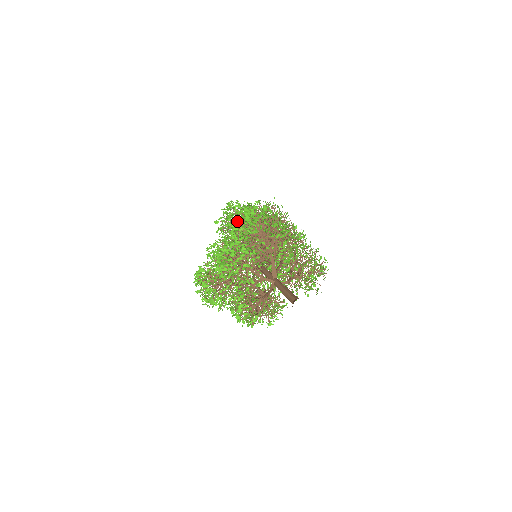
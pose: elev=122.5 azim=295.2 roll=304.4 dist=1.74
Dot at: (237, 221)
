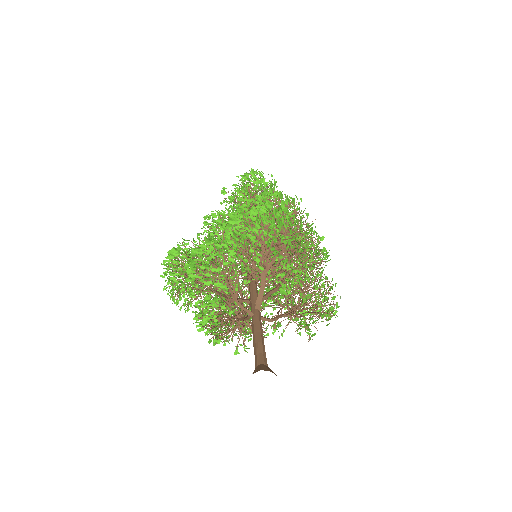
Dot at: occluded
